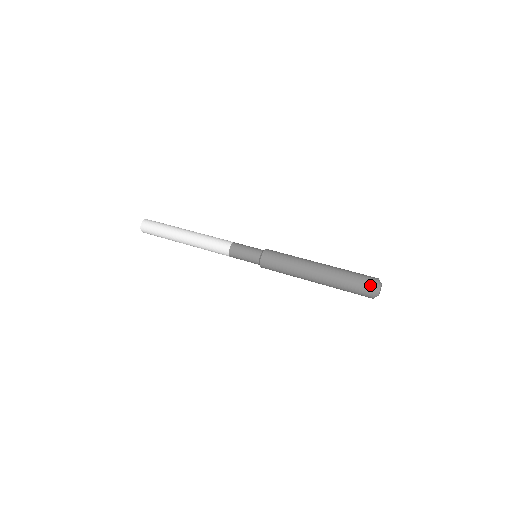
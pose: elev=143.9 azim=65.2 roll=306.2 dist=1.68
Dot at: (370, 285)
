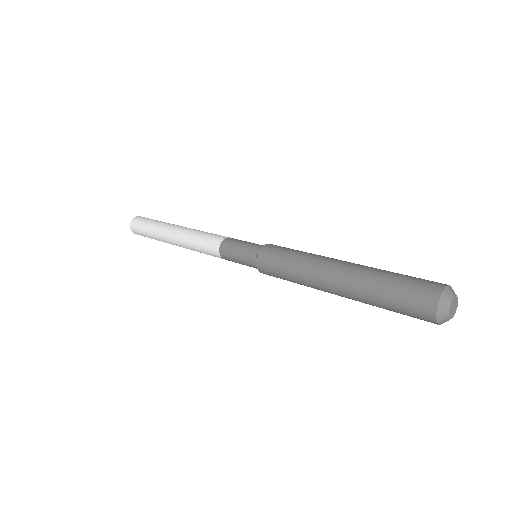
Dot at: (427, 301)
